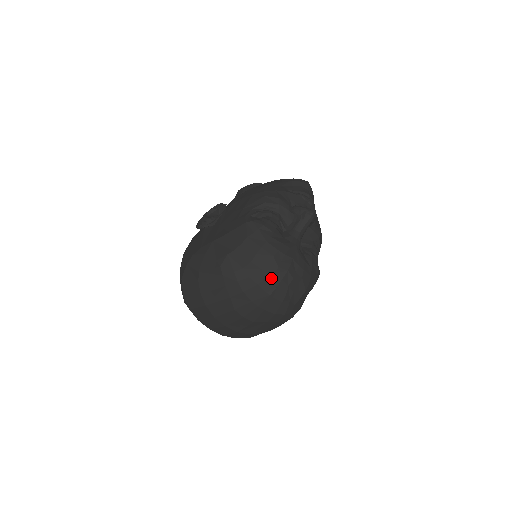
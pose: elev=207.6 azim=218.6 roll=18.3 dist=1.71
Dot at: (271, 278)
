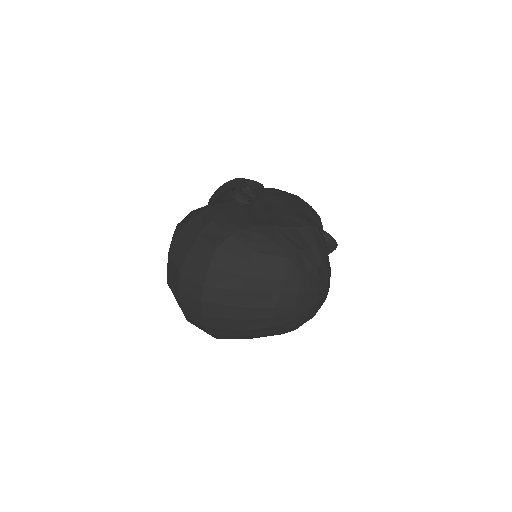
Dot at: (321, 291)
